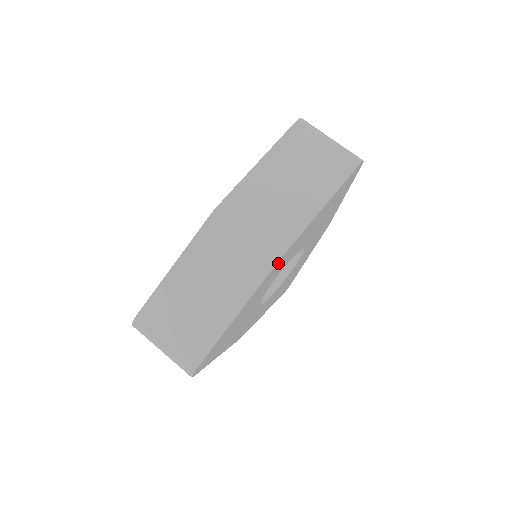
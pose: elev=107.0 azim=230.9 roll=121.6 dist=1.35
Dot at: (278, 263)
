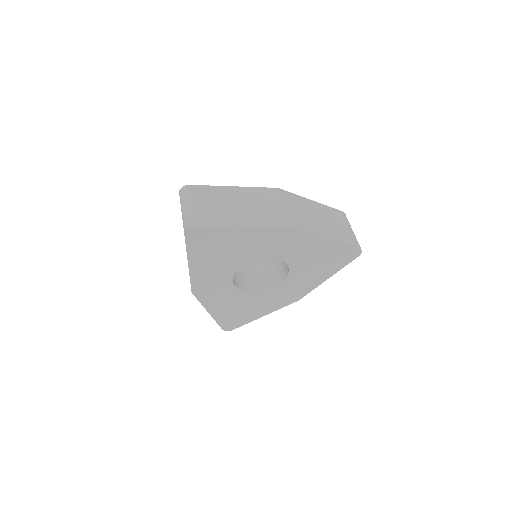
Dot at: (288, 231)
